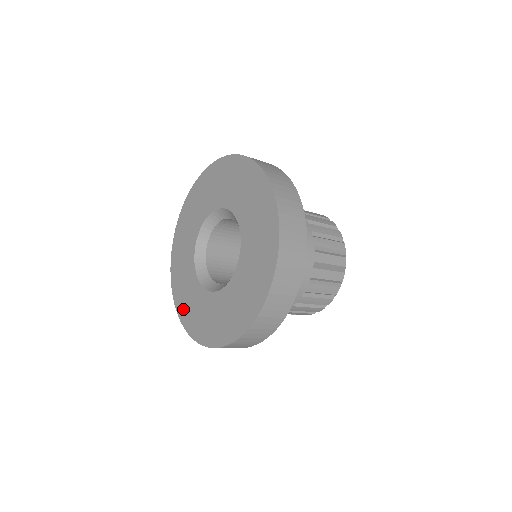
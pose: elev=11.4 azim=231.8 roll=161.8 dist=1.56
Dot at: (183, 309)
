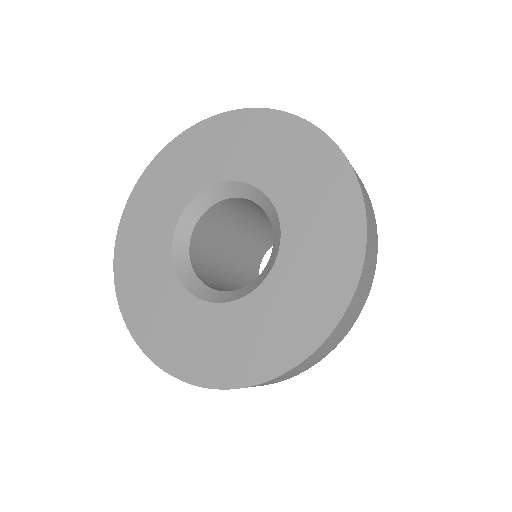
Dot at: (126, 259)
